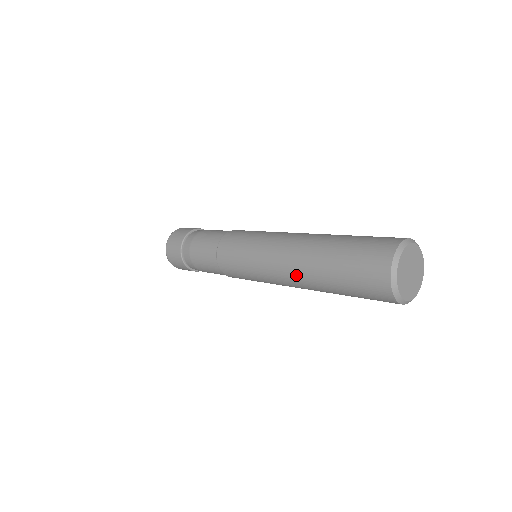
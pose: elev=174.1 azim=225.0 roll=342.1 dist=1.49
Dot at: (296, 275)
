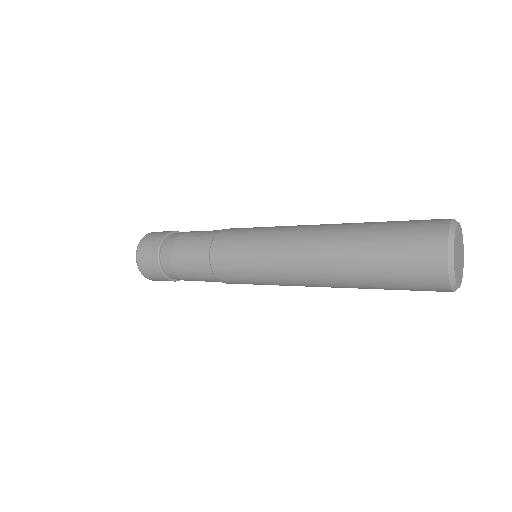
Dot at: occluded
